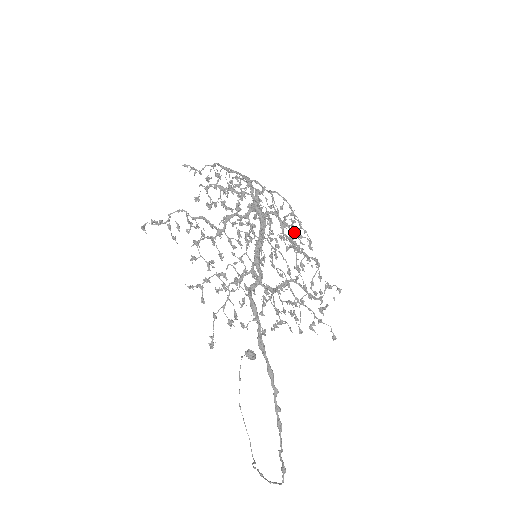
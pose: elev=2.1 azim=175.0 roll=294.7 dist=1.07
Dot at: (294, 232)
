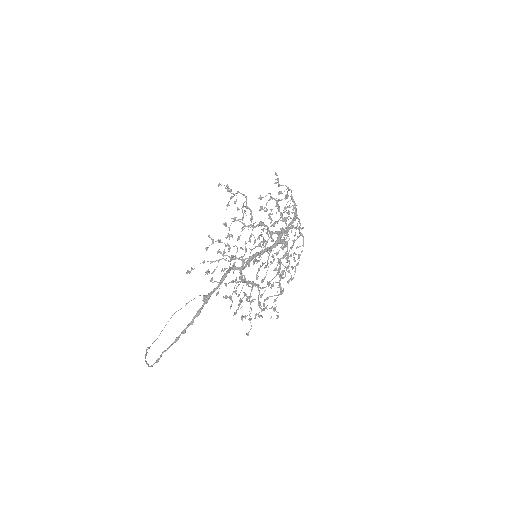
Dot at: occluded
